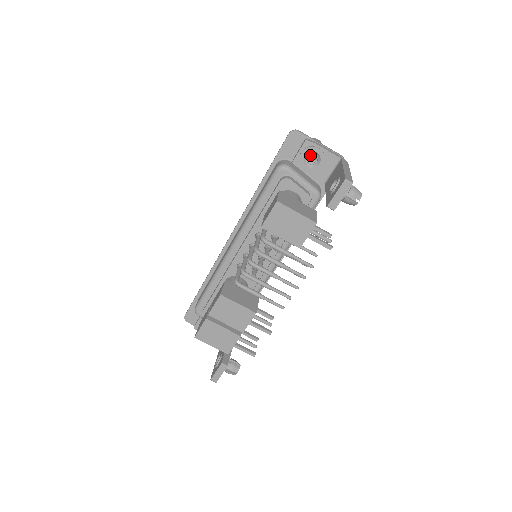
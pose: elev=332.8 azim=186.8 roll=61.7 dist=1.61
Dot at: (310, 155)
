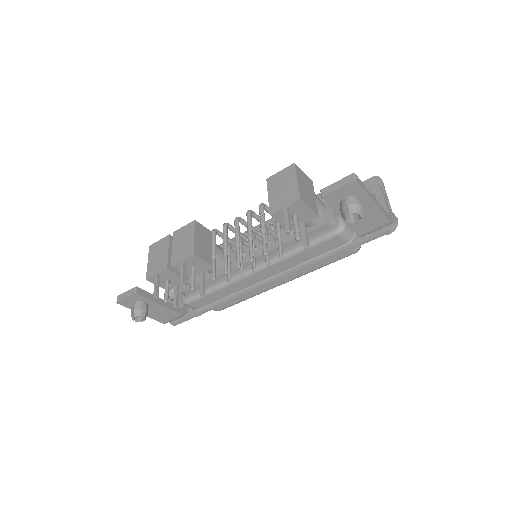
Dot at: occluded
